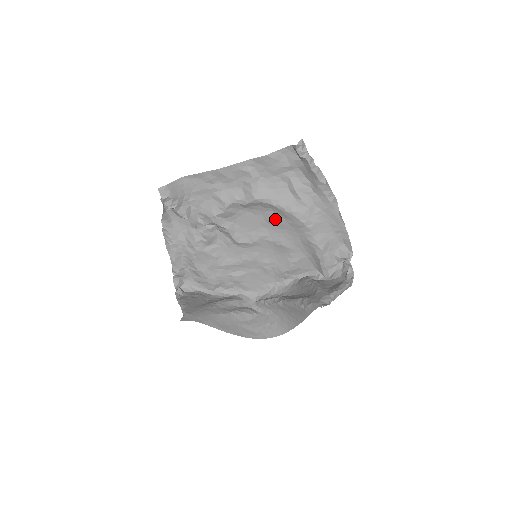
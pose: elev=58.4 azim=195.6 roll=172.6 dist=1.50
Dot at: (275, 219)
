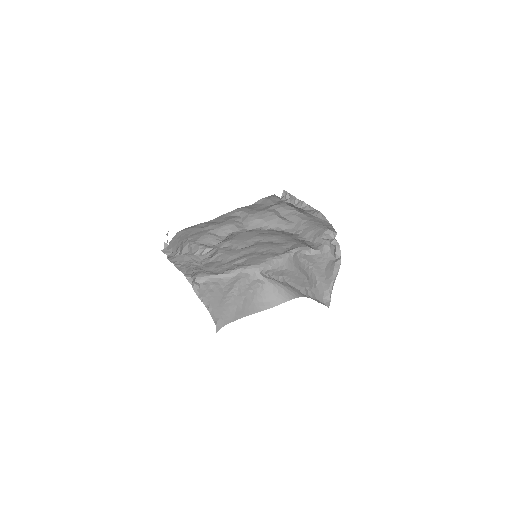
Dot at: (267, 232)
